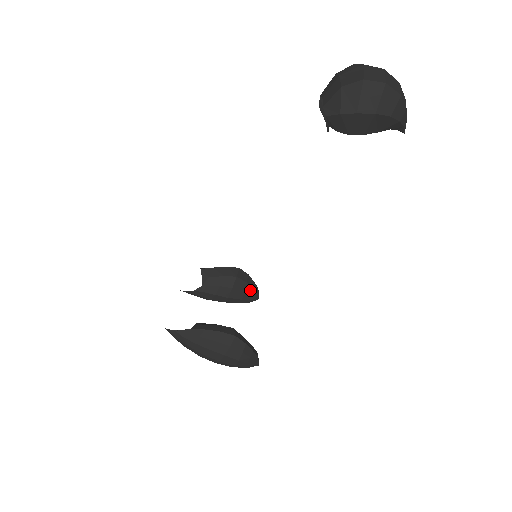
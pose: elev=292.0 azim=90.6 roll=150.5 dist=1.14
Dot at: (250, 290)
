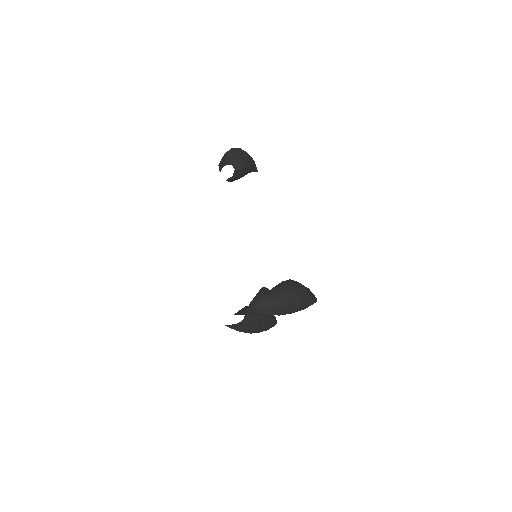
Dot at: occluded
